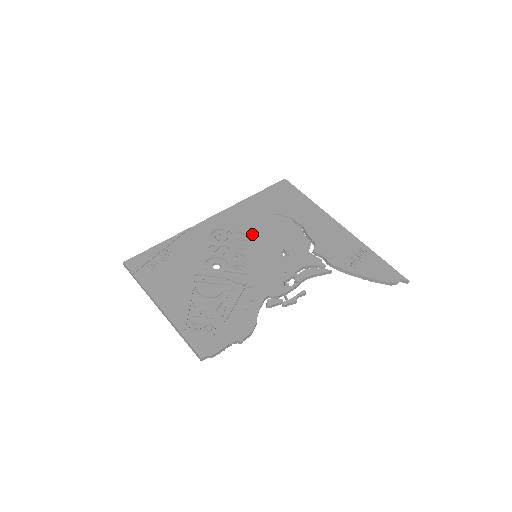
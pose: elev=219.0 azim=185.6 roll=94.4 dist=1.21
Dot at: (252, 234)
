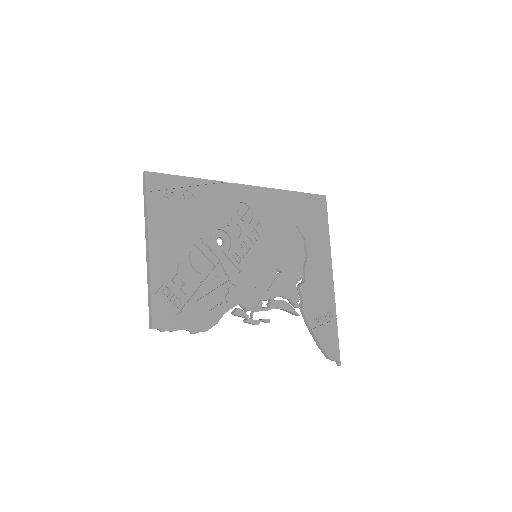
Dot at: (267, 232)
